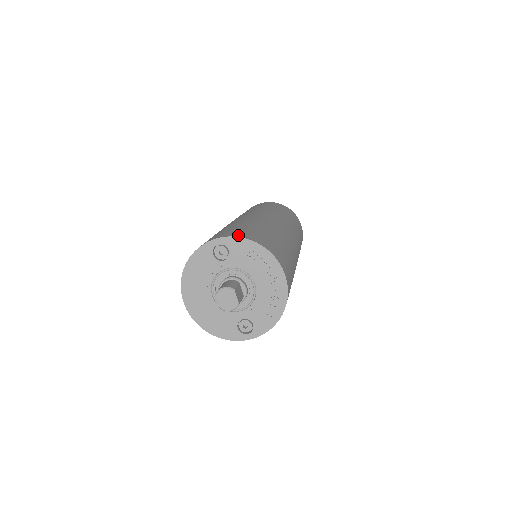
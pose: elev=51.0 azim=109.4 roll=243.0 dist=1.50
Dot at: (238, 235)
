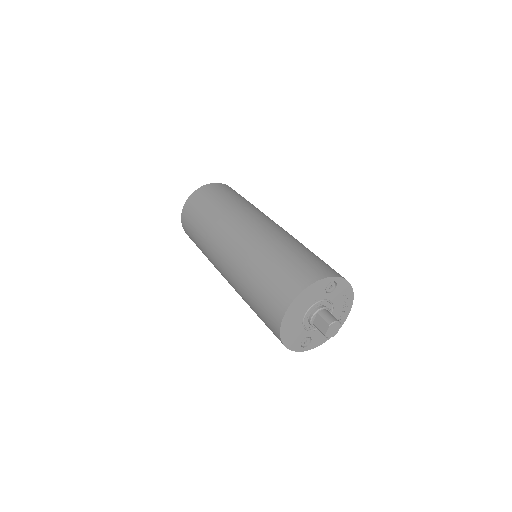
Dot at: (343, 277)
